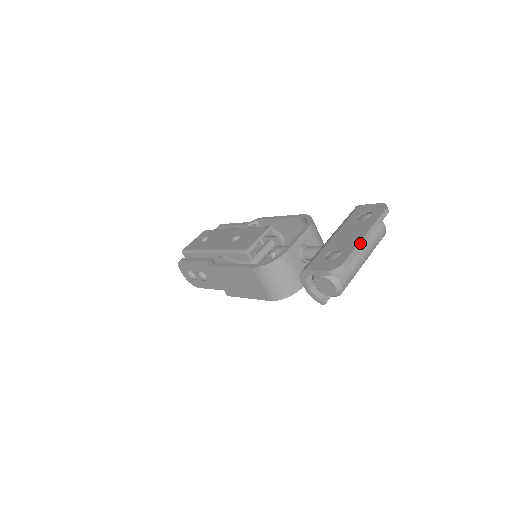
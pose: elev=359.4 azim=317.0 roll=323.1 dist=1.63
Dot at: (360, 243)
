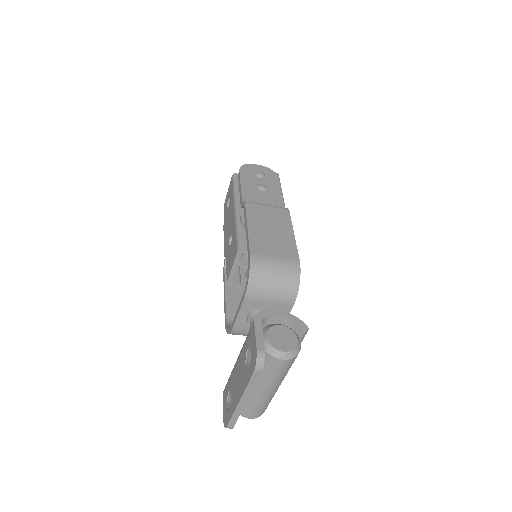
Dot at: (237, 409)
